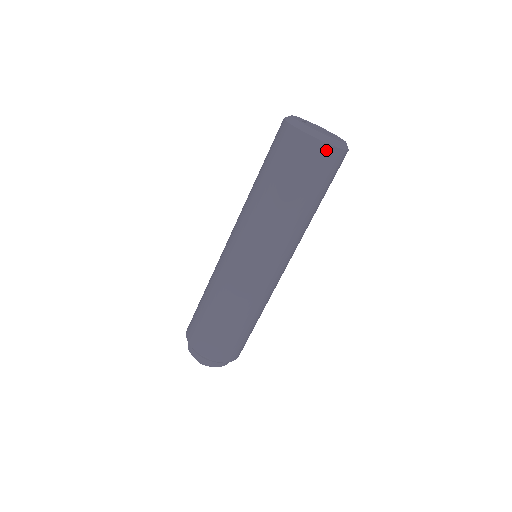
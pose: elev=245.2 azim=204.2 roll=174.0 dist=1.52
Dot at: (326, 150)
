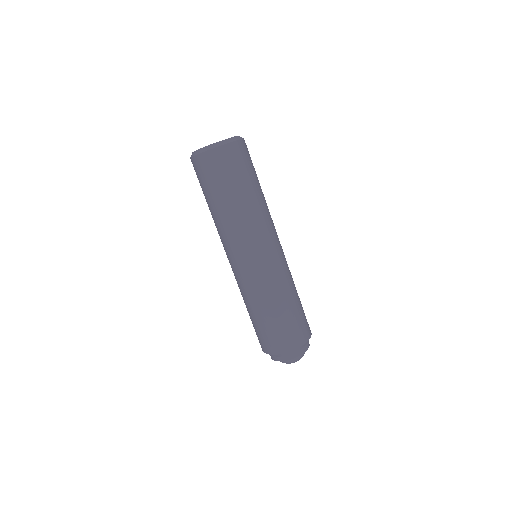
Dot at: (243, 144)
